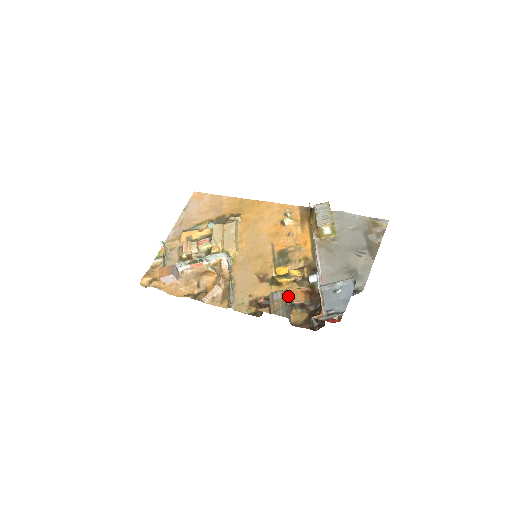
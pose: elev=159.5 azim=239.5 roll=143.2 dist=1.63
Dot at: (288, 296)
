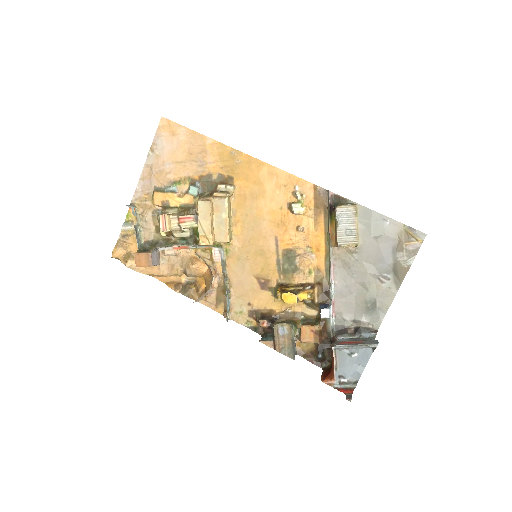
Dot at: (295, 330)
